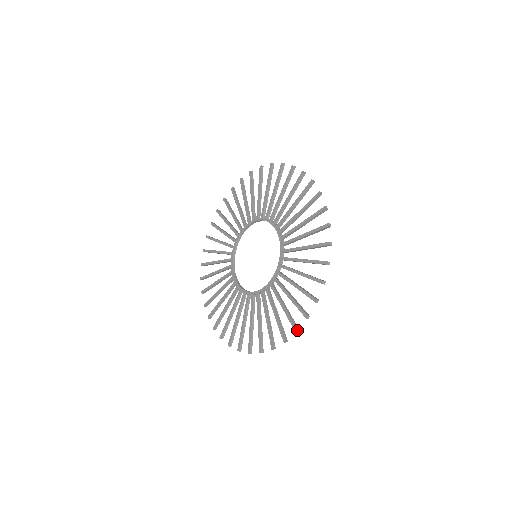
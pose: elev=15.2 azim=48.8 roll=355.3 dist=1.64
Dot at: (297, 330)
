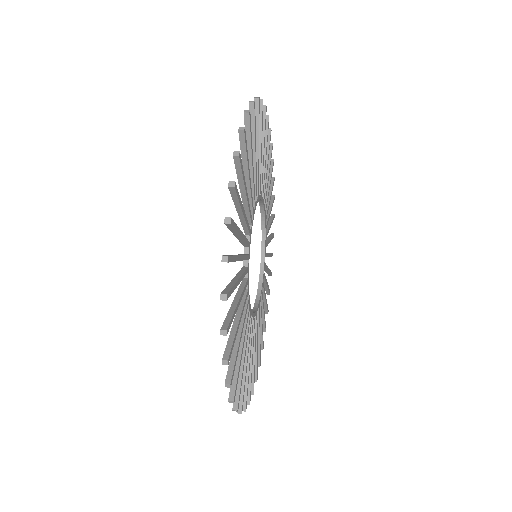
Dot at: occluded
